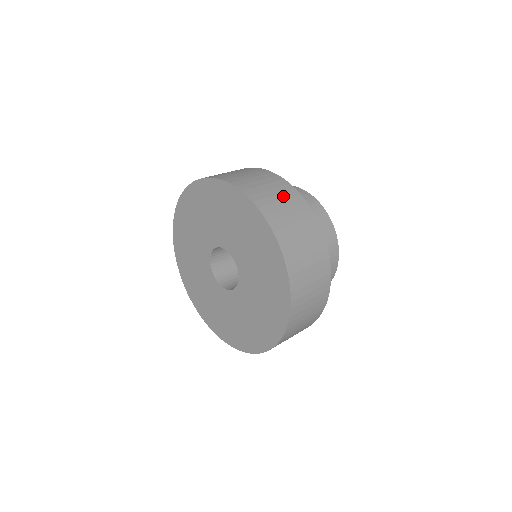
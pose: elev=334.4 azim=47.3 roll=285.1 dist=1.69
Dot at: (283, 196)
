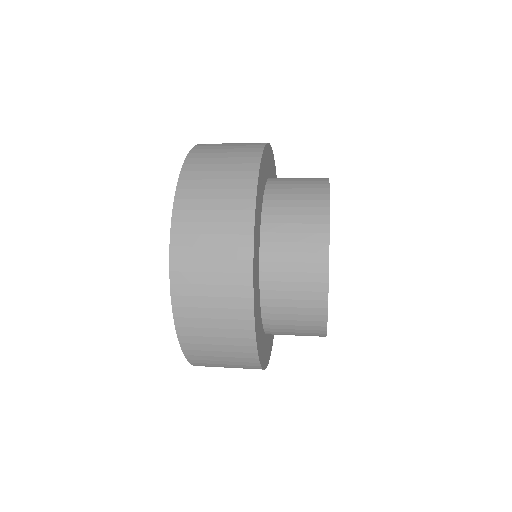
Dot at: (234, 155)
